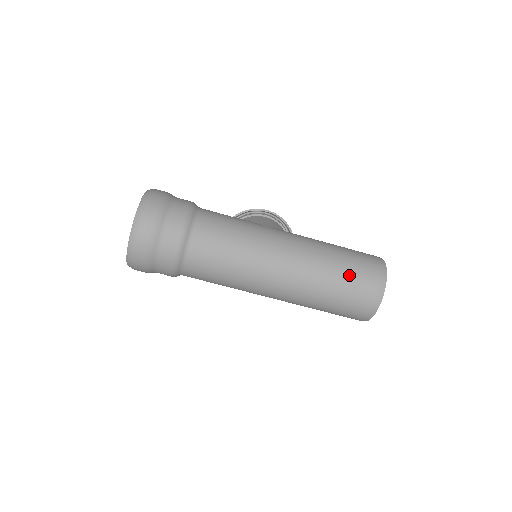
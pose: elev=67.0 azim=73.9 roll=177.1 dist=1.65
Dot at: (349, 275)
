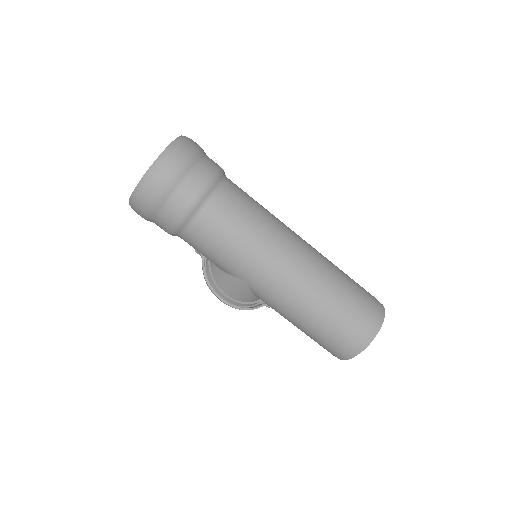
Dot at: (355, 283)
